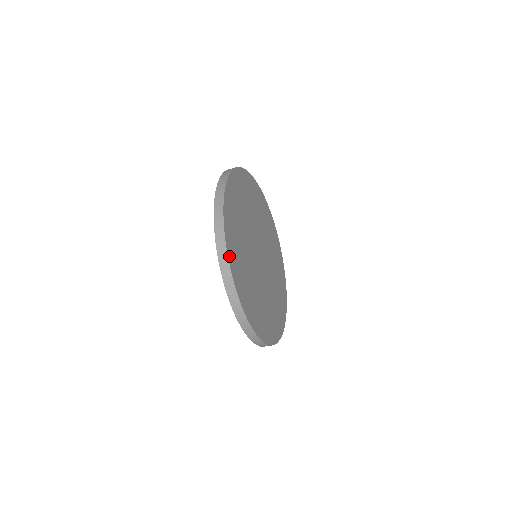
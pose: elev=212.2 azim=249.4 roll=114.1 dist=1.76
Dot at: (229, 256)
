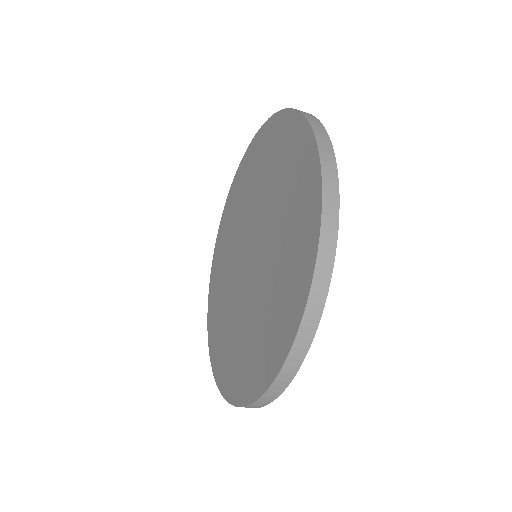
Dot at: (335, 190)
